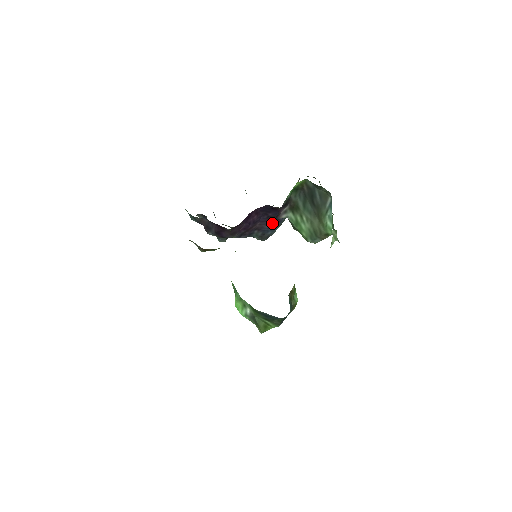
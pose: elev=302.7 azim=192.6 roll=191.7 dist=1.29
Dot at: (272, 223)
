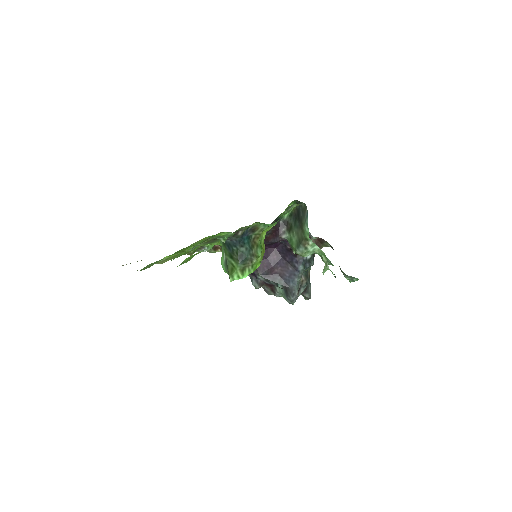
Dot at: (291, 271)
